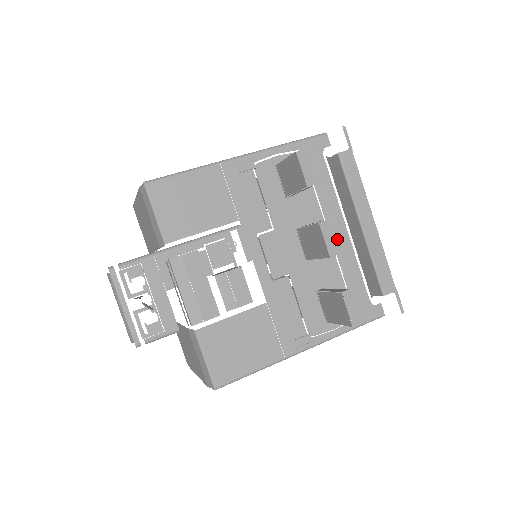
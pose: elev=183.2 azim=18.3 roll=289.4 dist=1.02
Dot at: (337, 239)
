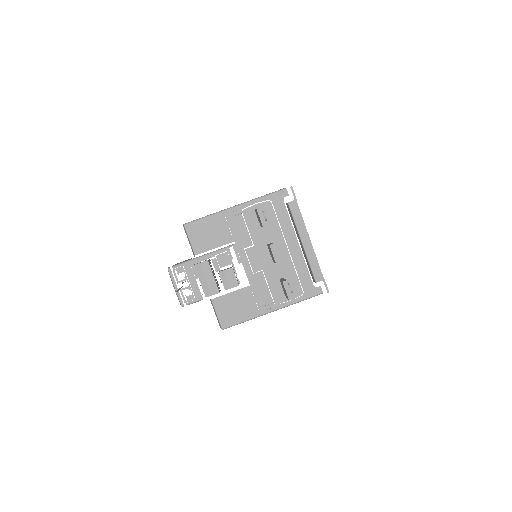
Dot at: (292, 250)
